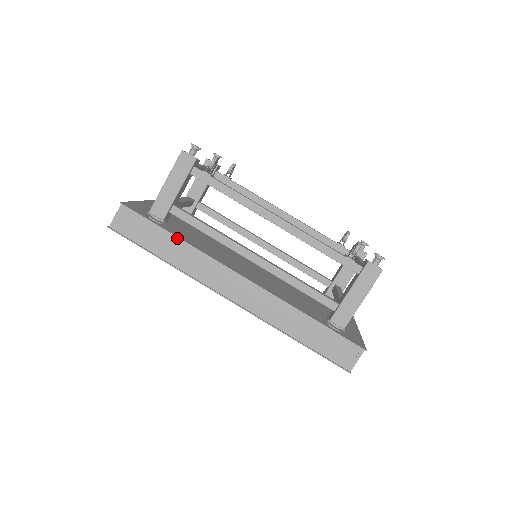
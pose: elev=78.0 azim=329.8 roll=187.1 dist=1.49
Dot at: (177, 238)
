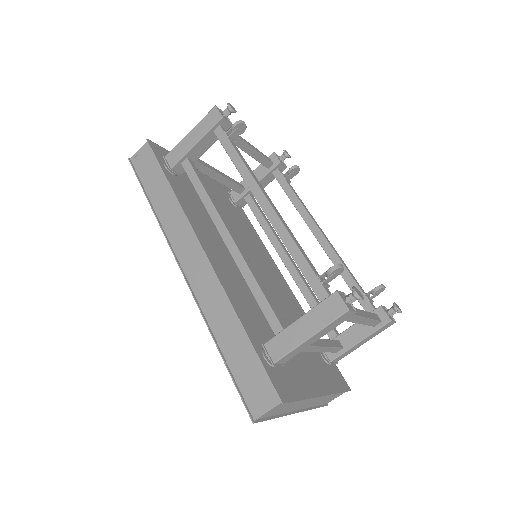
Dot at: (171, 187)
